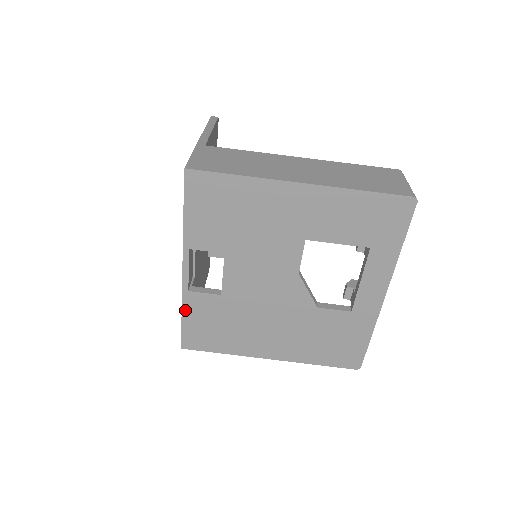
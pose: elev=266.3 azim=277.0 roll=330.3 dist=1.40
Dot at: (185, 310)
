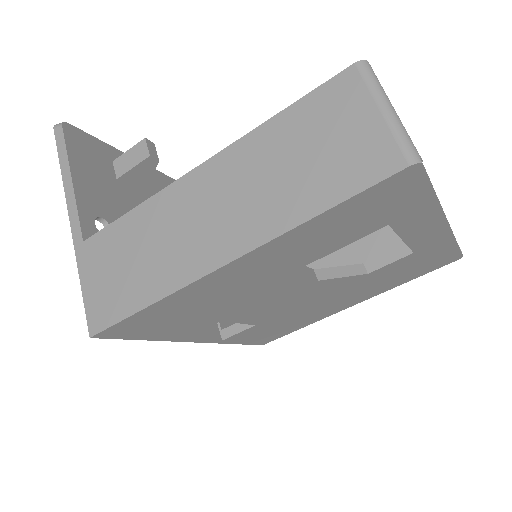
Dot at: (236, 342)
